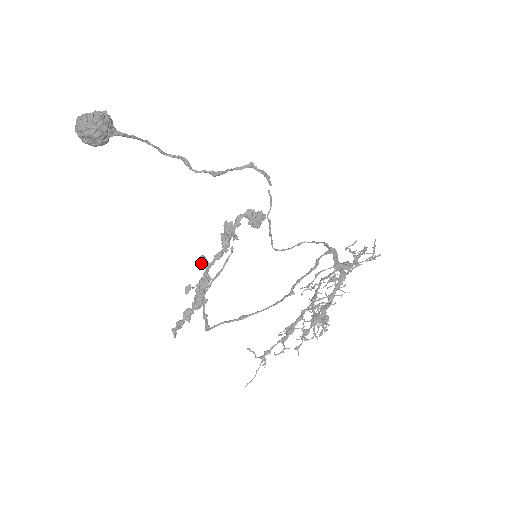
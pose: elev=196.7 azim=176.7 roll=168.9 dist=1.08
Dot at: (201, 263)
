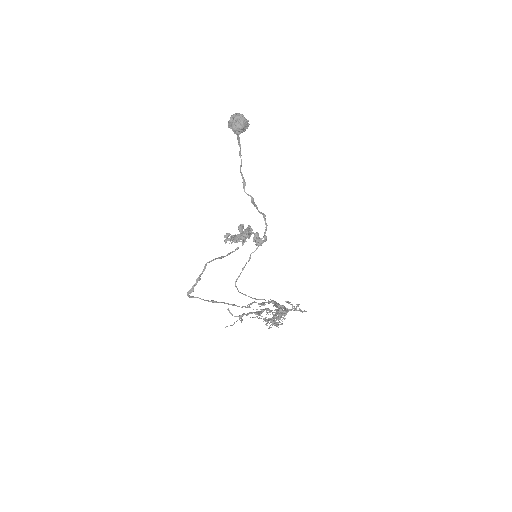
Dot at: (241, 227)
